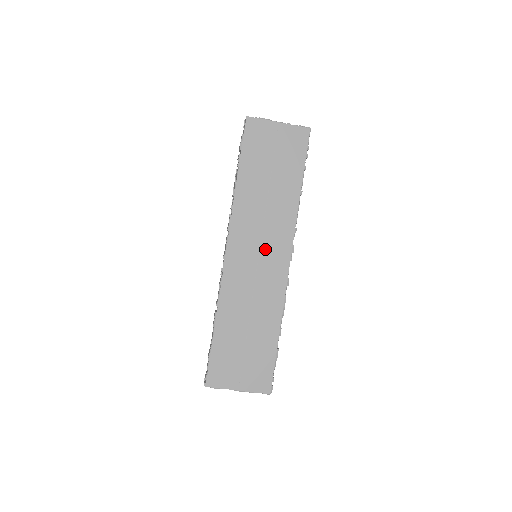
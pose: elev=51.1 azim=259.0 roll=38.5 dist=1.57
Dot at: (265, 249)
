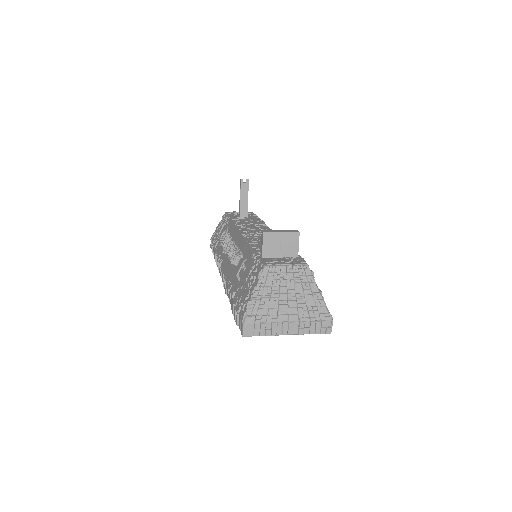
Dot at: occluded
